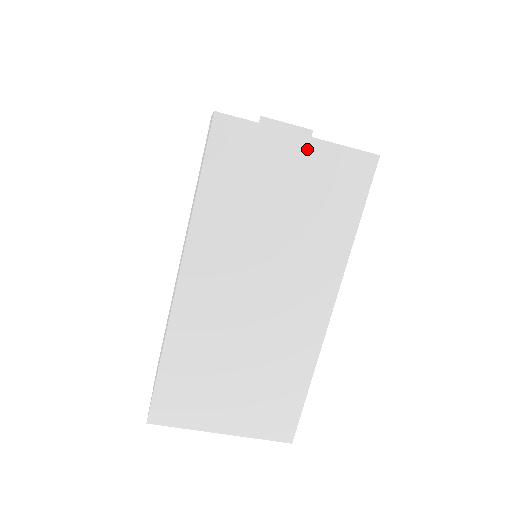
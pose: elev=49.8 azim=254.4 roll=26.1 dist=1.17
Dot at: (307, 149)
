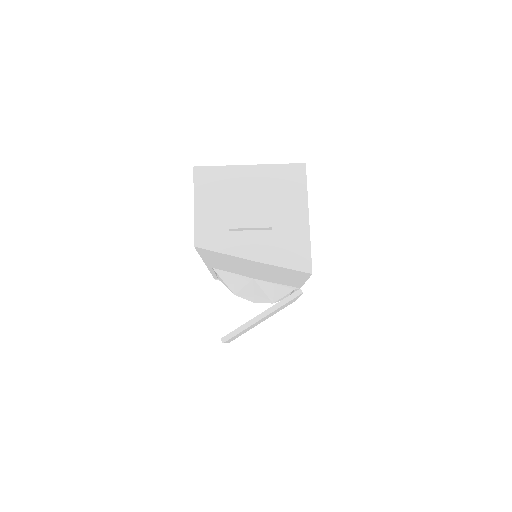
Dot at: occluded
